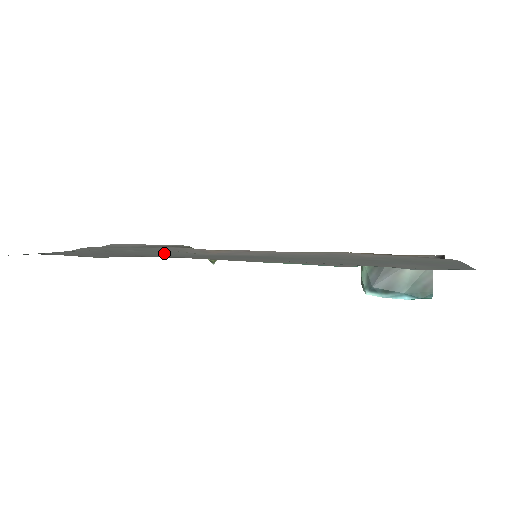
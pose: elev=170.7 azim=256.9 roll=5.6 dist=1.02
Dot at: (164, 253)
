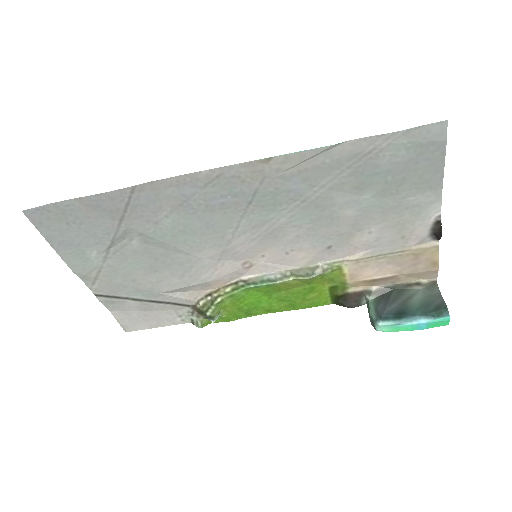
Dot at: (167, 245)
